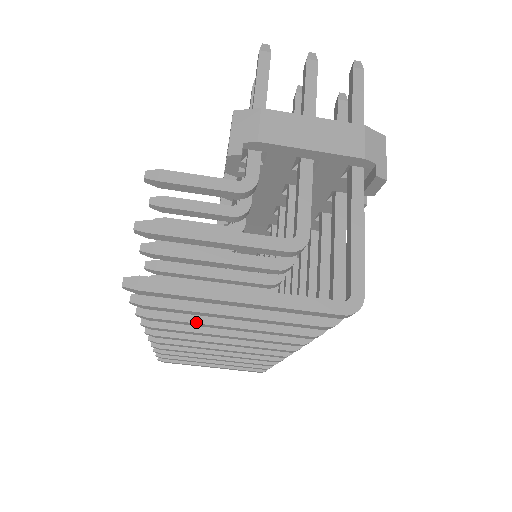
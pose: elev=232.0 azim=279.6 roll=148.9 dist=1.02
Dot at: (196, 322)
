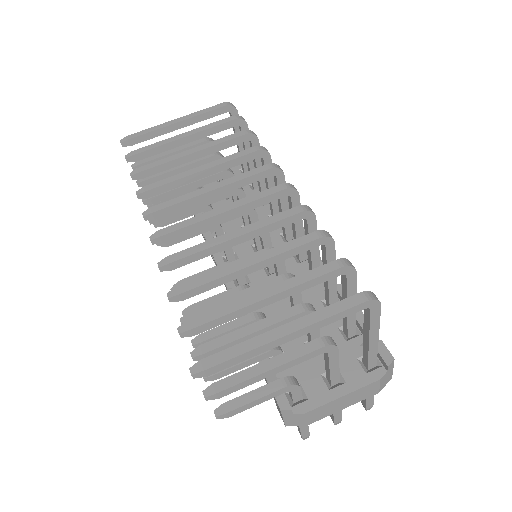
Dot at: (168, 158)
